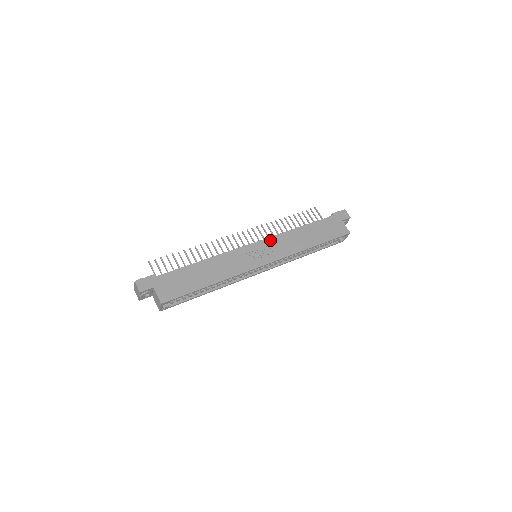
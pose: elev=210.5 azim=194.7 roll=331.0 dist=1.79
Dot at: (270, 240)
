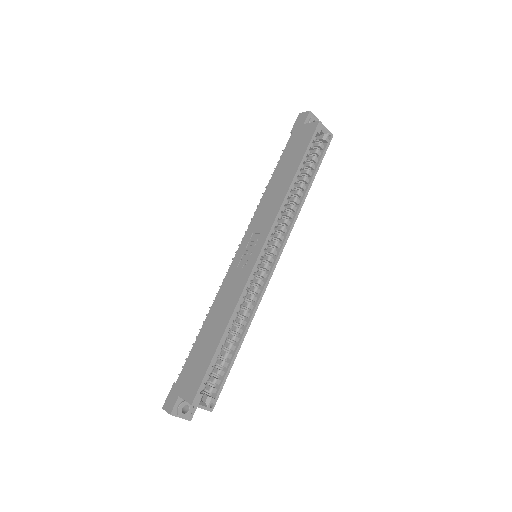
Dot at: (250, 228)
